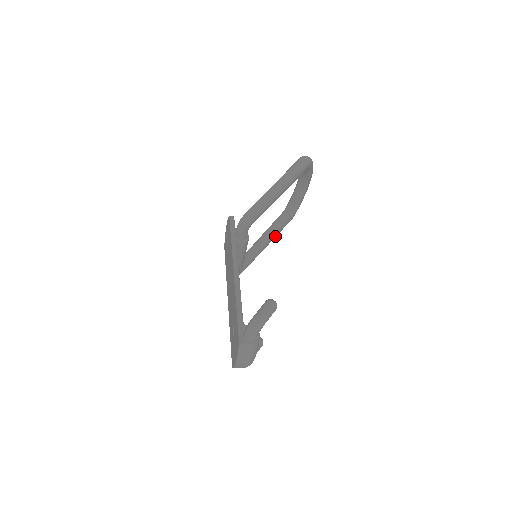
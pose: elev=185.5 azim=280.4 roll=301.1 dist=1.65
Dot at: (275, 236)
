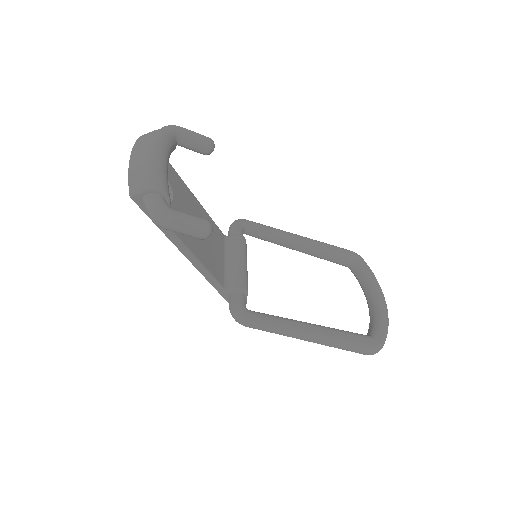
Dot at: (334, 334)
